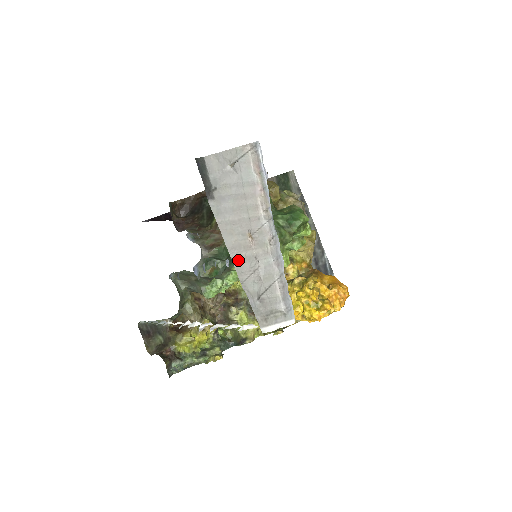
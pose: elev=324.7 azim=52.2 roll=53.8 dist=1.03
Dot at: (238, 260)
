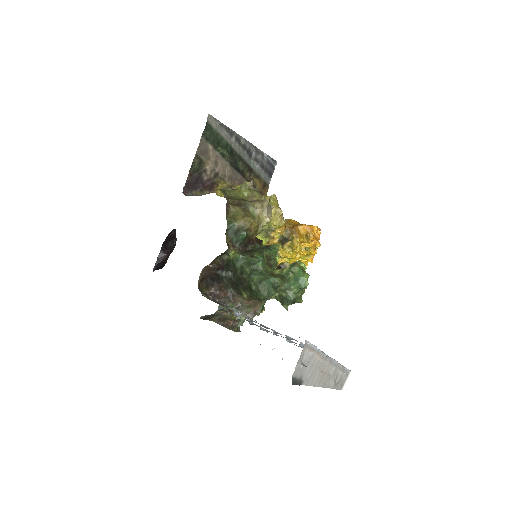
Dot at: (323, 384)
